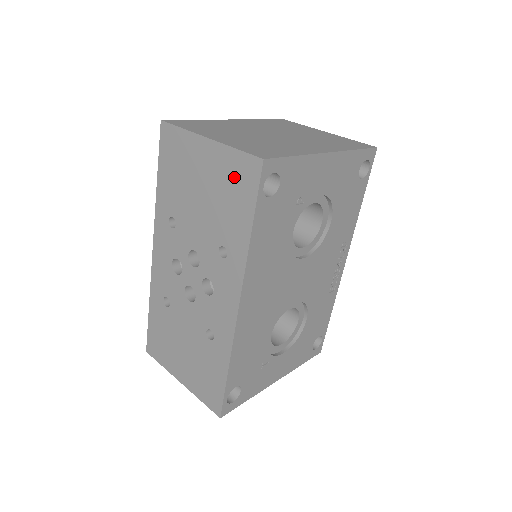
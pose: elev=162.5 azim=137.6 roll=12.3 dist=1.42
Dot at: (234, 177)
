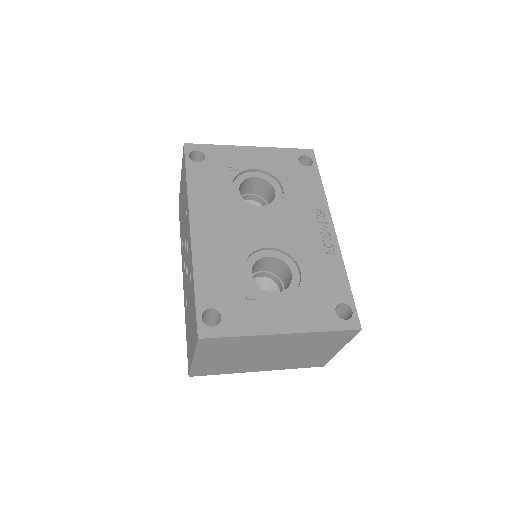
Dot at: (183, 171)
